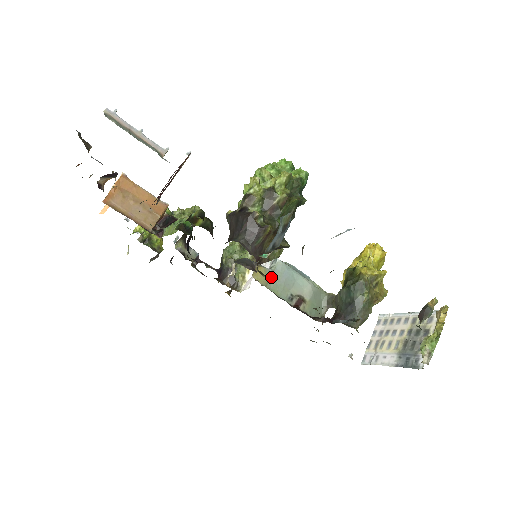
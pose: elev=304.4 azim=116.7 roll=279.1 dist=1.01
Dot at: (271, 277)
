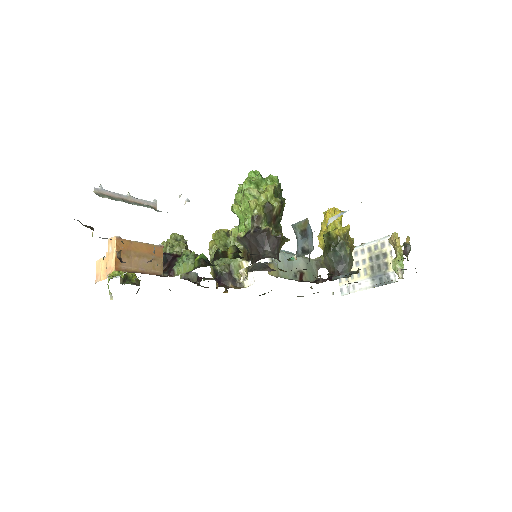
Dot at: occluded
